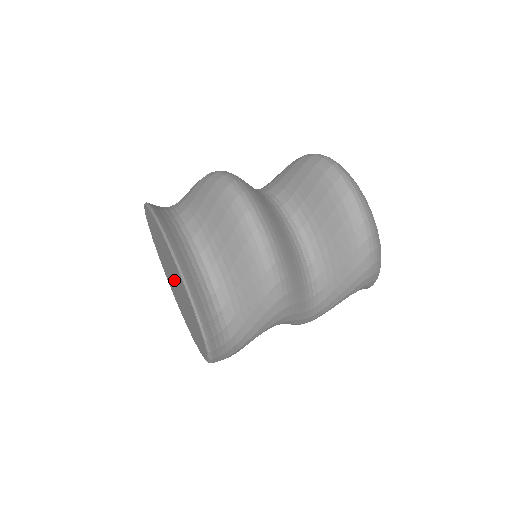
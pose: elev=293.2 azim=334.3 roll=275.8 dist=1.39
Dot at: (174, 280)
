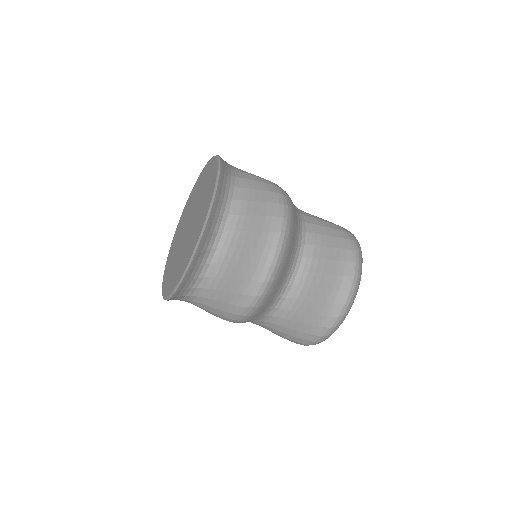
Dot at: (189, 228)
